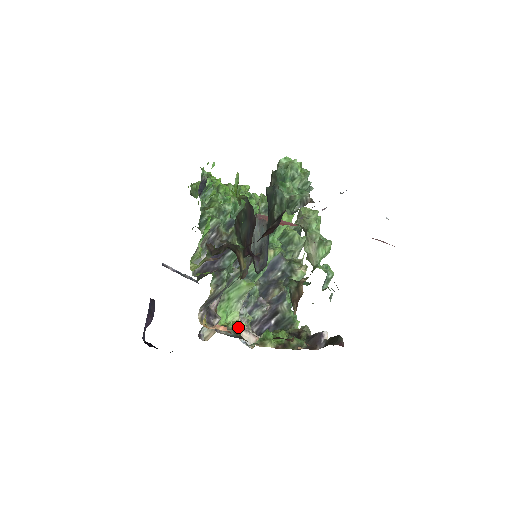
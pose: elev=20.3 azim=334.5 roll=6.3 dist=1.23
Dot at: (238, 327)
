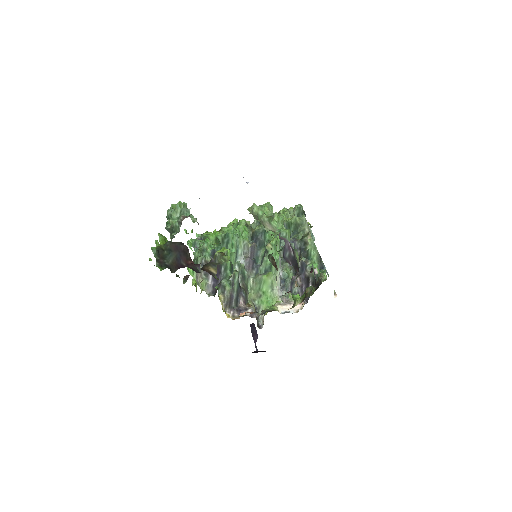
Dot at: (273, 306)
